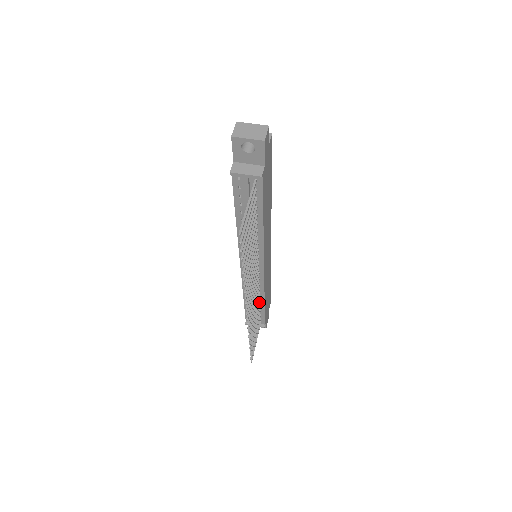
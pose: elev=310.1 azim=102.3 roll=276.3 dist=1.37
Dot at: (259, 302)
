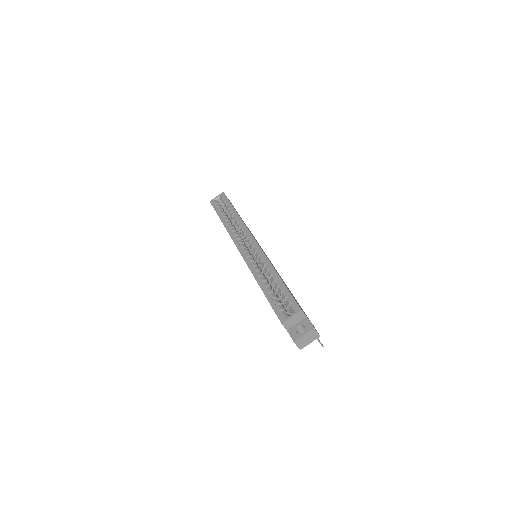
Dot at: occluded
